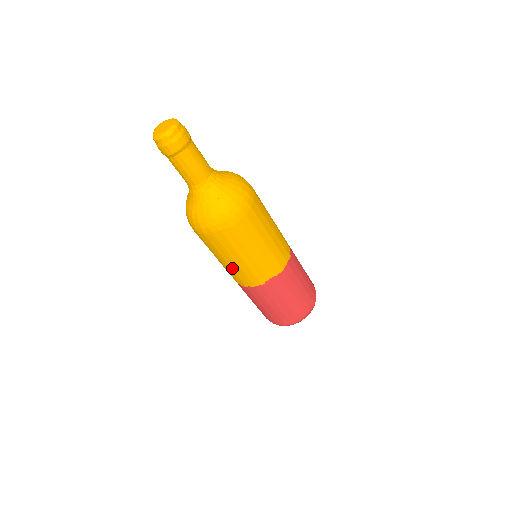
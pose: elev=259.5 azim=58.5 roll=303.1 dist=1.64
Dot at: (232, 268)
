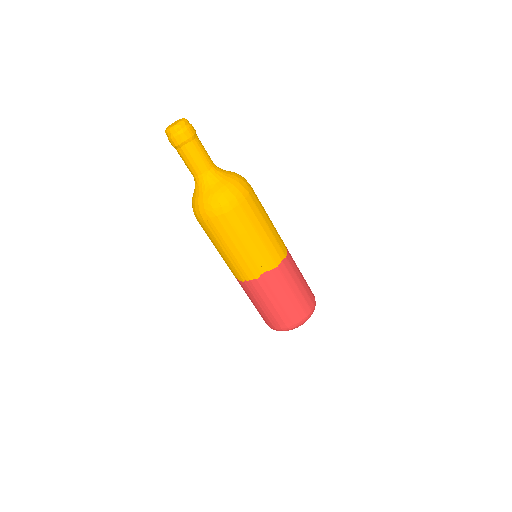
Dot at: (229, 259)
